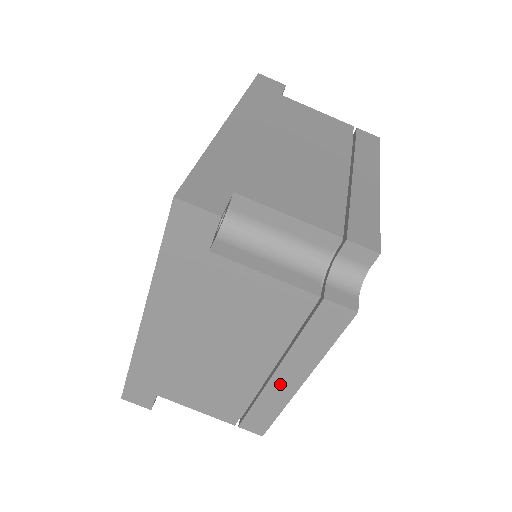
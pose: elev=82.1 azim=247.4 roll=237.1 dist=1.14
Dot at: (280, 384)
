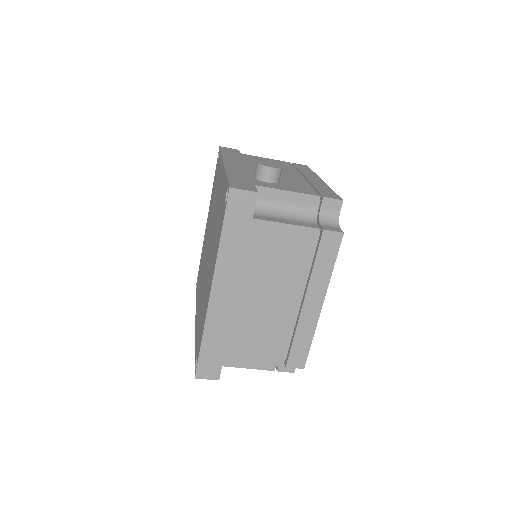
Dot at: occluded
